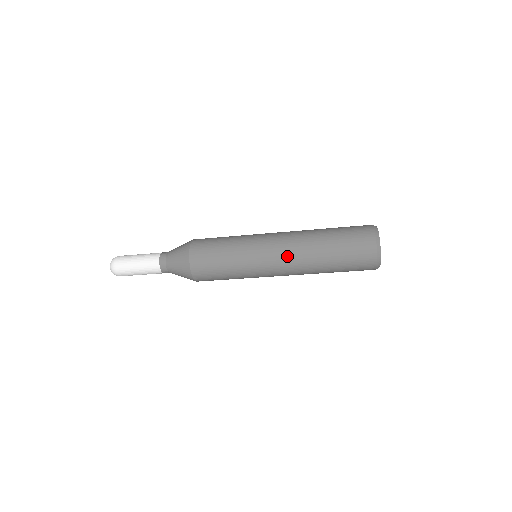
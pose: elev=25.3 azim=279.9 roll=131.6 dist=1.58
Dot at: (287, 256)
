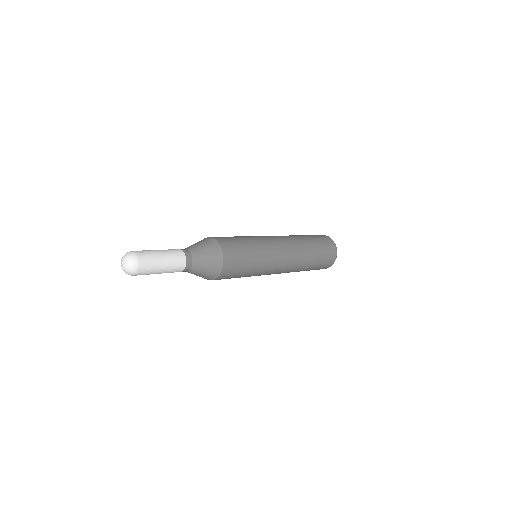
Dot at: (285, 271)
